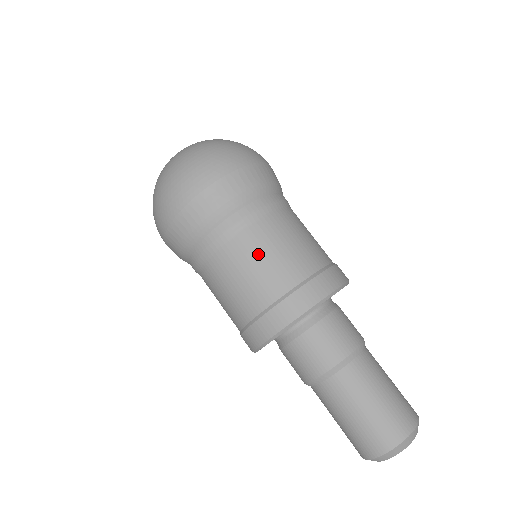
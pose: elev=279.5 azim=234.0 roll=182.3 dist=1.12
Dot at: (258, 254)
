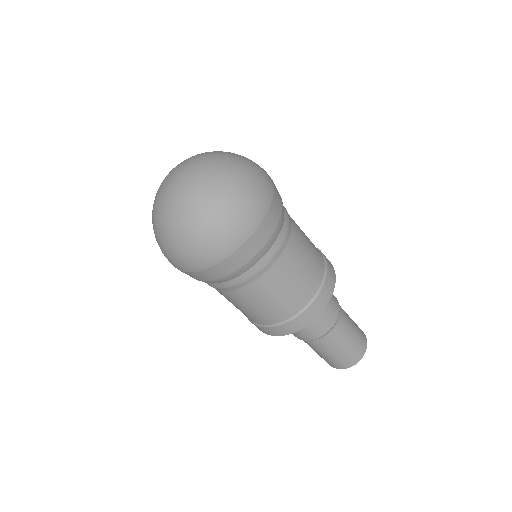
Dot at: (263, 299)
